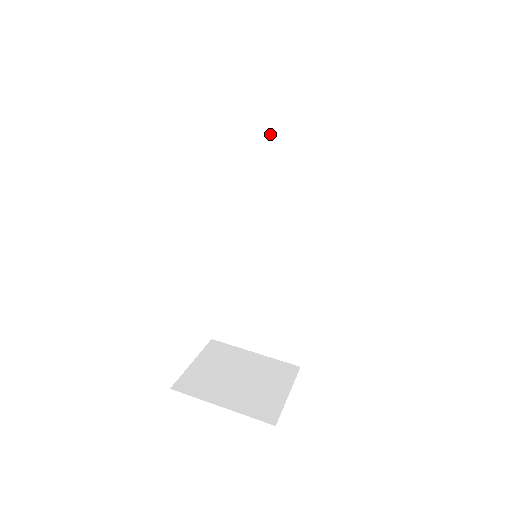
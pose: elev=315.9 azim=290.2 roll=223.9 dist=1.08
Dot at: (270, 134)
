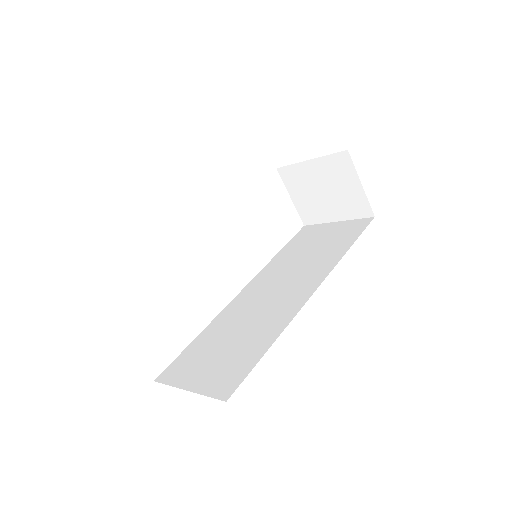
Dot at: (310, 242)
